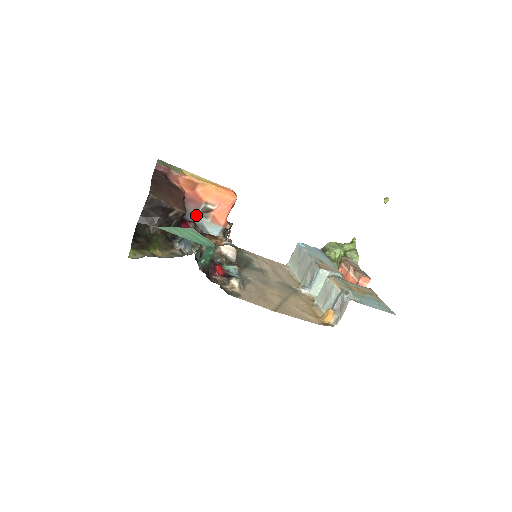
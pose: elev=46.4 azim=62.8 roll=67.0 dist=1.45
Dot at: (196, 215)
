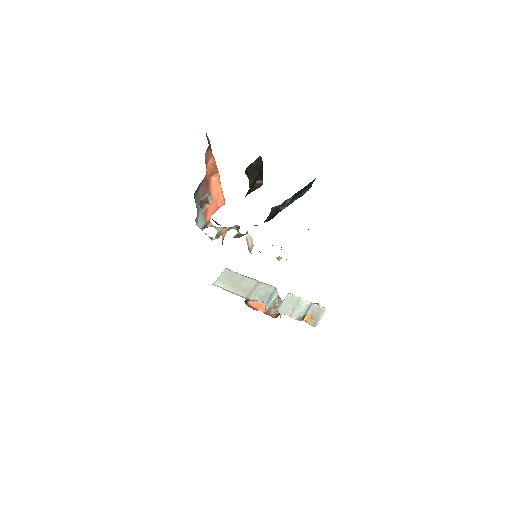
Dot at: (199, 200)
